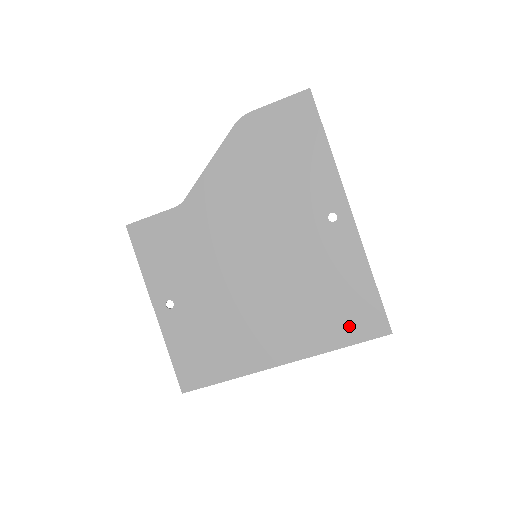
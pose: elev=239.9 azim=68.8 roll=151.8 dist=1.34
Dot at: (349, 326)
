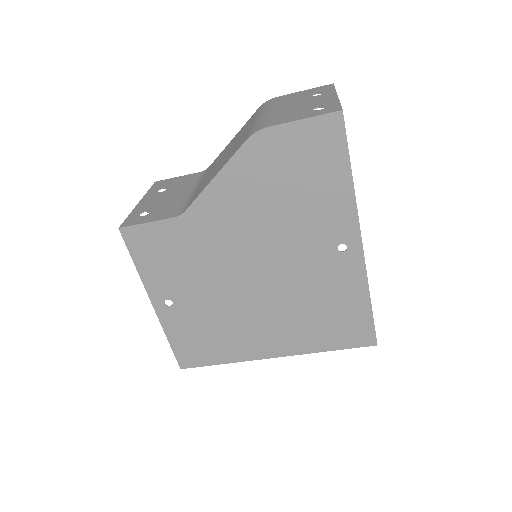
Dot at: (340, 336)
